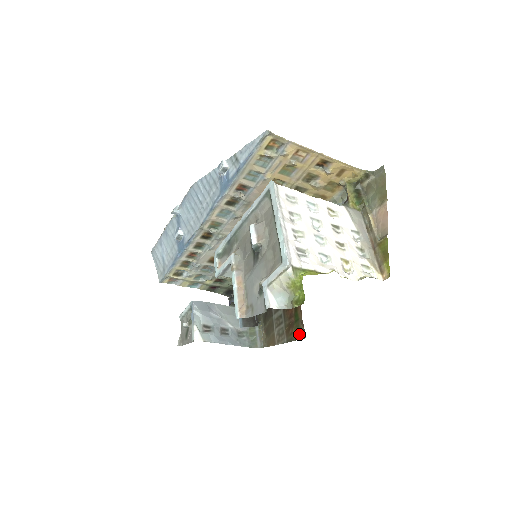
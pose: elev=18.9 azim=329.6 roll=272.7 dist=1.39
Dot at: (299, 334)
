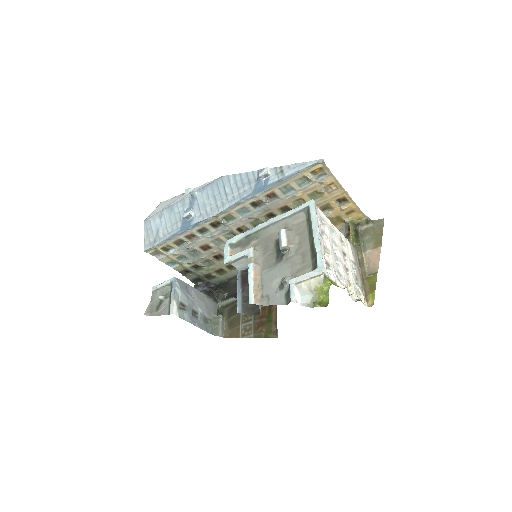
Dot at: (270, 333)
